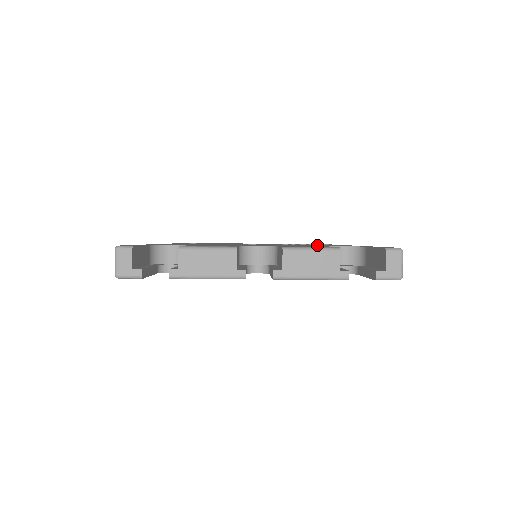
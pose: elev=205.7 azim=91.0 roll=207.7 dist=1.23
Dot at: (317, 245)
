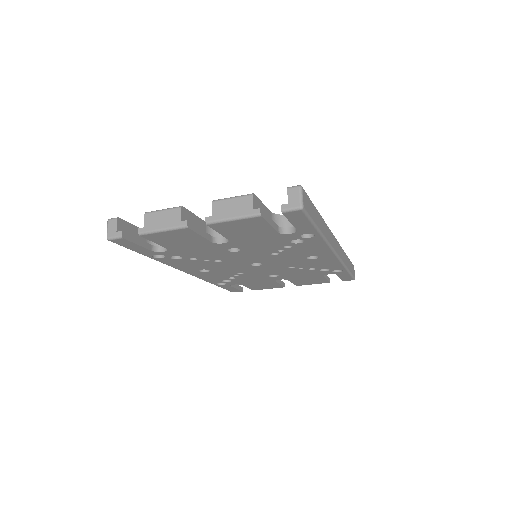
Dot at: occluded
